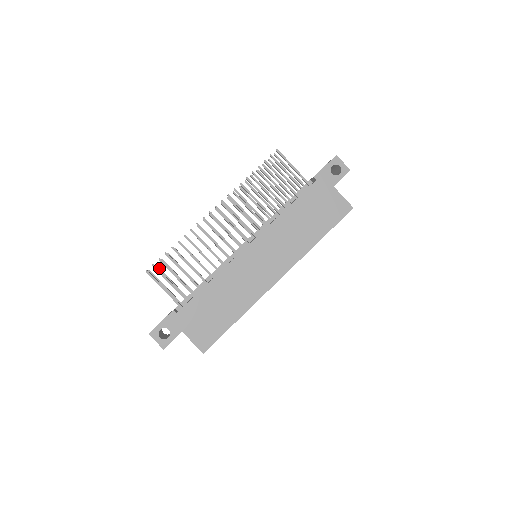
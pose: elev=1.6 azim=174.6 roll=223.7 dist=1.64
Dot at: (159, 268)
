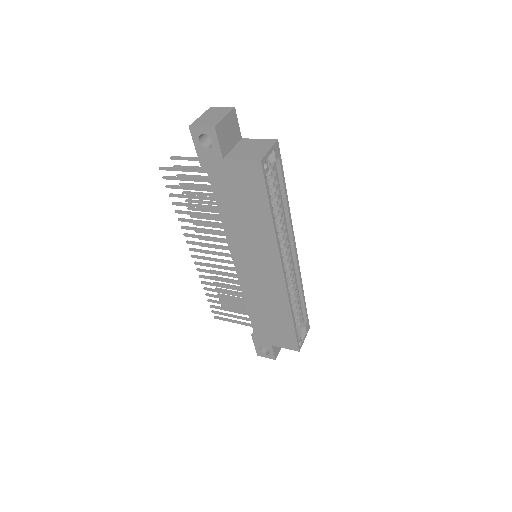
Dot at: (223, 301)
